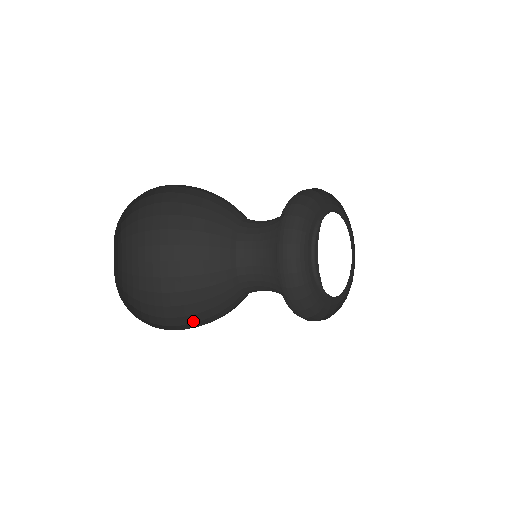
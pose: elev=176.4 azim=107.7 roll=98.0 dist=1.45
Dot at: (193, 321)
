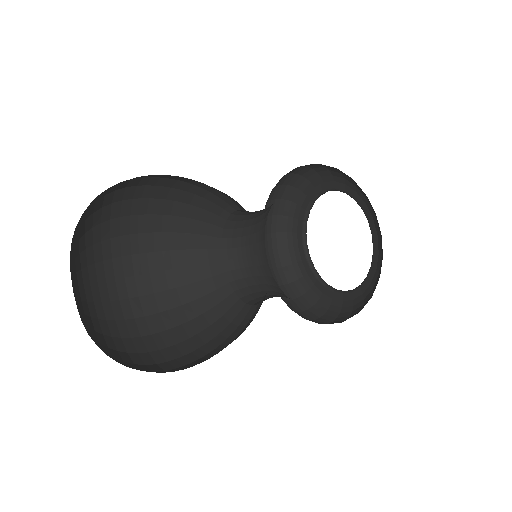
Dot at: occluded
